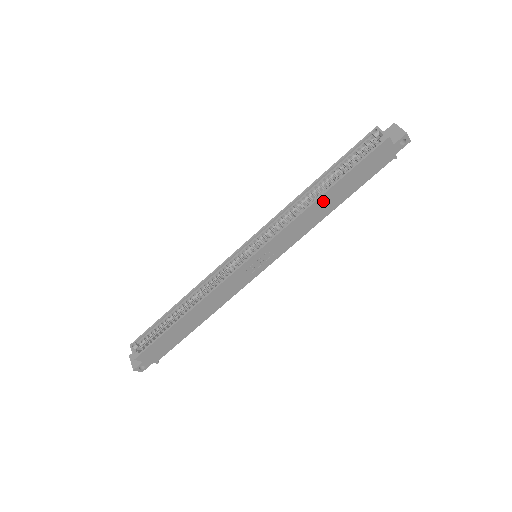
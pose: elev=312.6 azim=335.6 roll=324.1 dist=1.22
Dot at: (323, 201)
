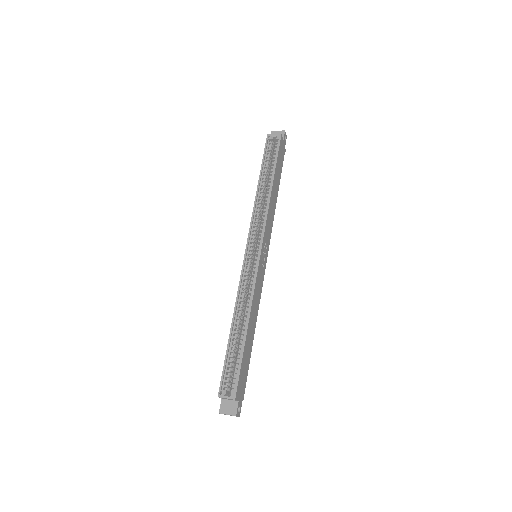
Dot at: (273, 190)
